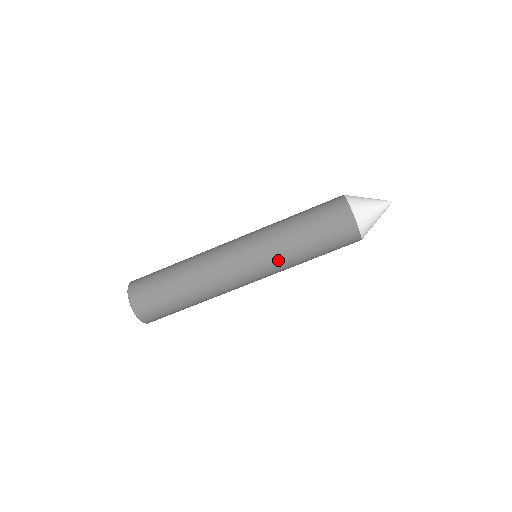
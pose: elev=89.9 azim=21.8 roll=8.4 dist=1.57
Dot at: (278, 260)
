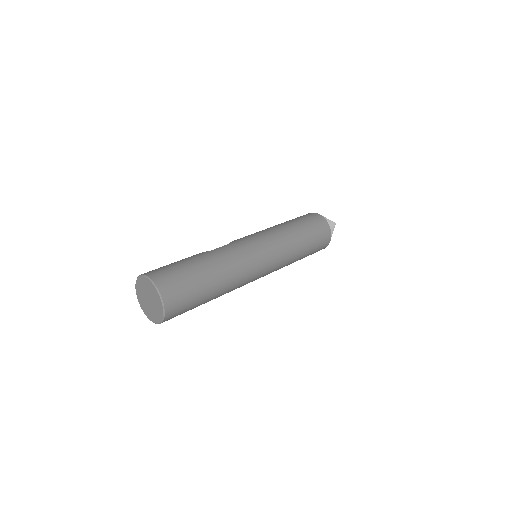
Dot at: occluded
